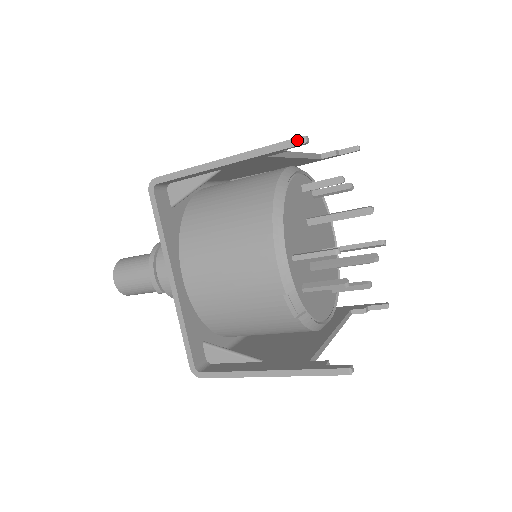
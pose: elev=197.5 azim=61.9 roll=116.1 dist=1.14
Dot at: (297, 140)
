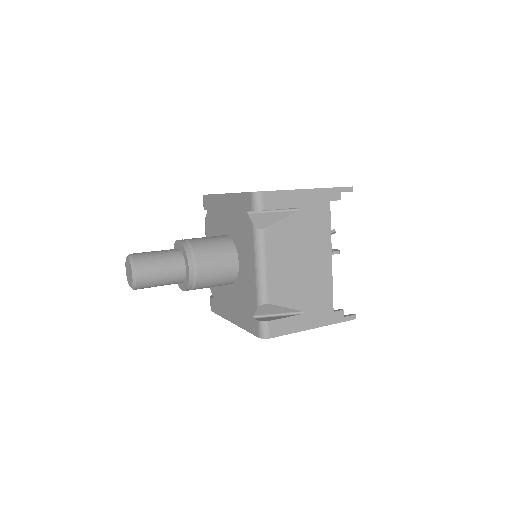
Dot at: occluded
